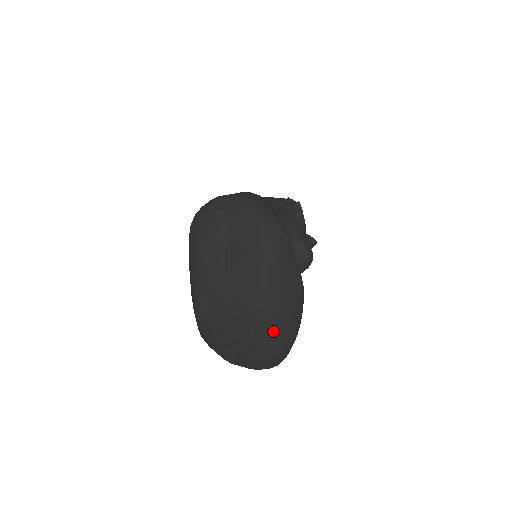
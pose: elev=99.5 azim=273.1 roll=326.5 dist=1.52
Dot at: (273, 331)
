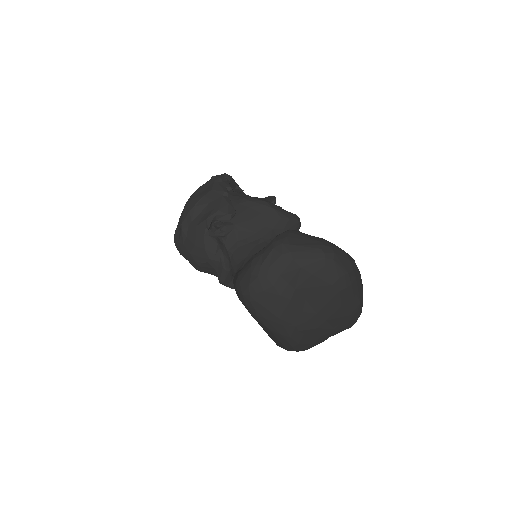
Dot at: (360, 309)
